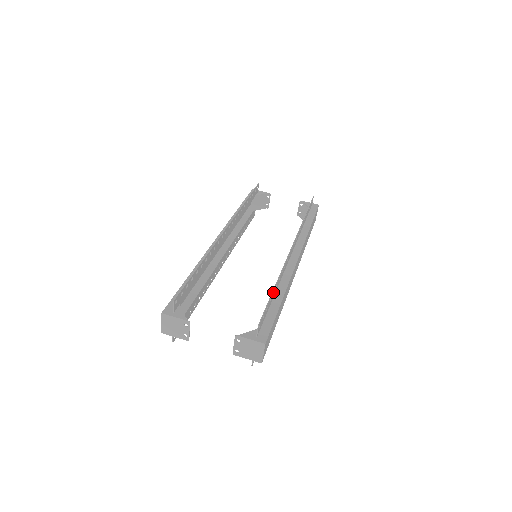
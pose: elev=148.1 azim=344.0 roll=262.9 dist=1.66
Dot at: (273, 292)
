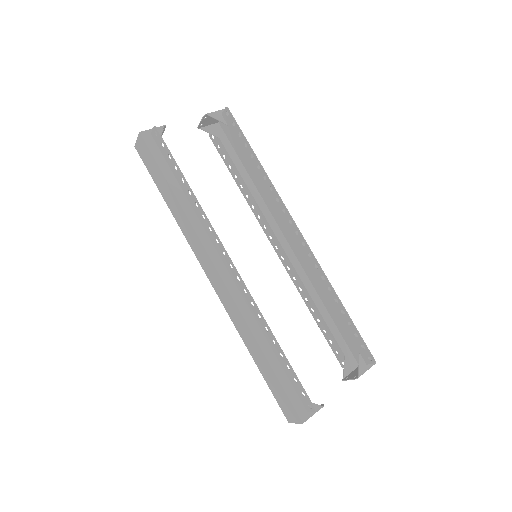
Dot at: (341, 310)
